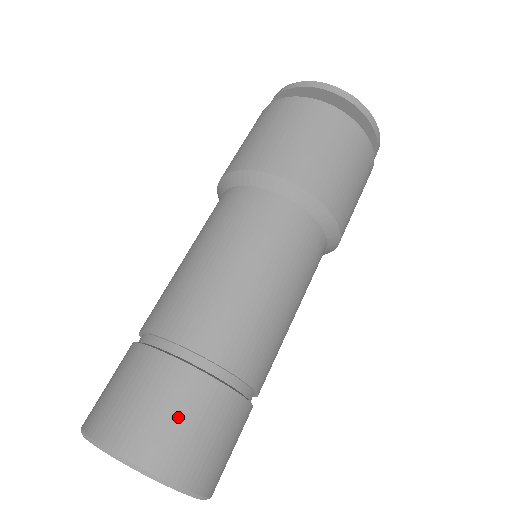
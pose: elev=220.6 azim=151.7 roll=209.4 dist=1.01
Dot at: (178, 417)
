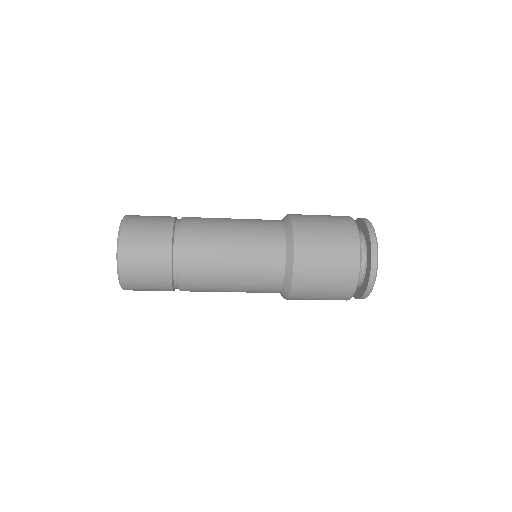
Dot at: (149, 225)
